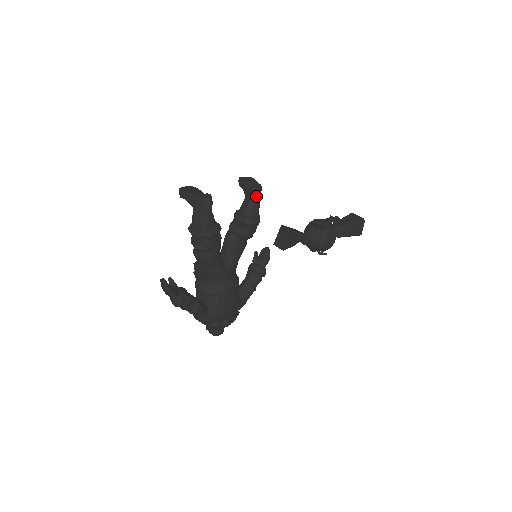
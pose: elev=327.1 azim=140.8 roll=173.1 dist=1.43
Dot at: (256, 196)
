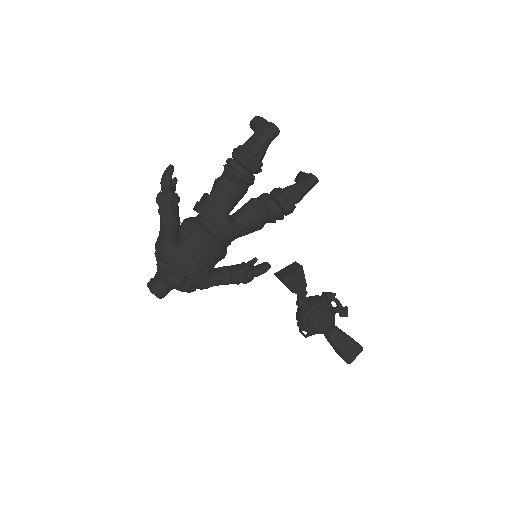
Dot at: (309, 182)
